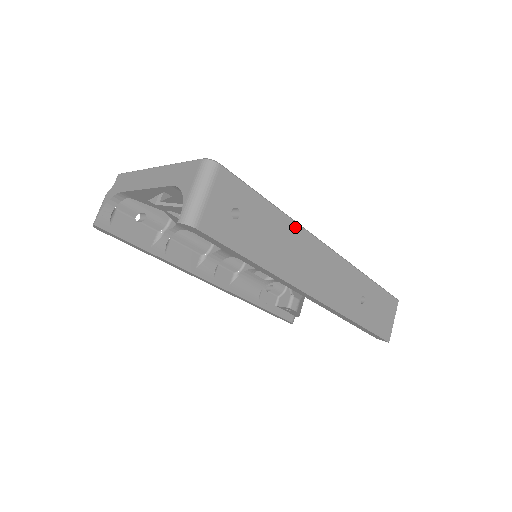
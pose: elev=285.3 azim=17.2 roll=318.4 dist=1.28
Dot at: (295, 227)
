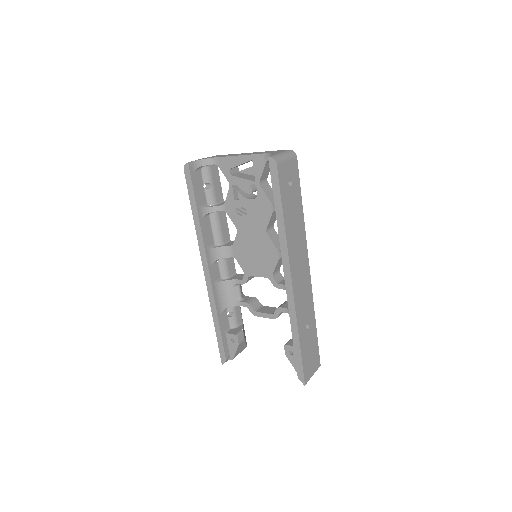
Dot at: (304, 230)
